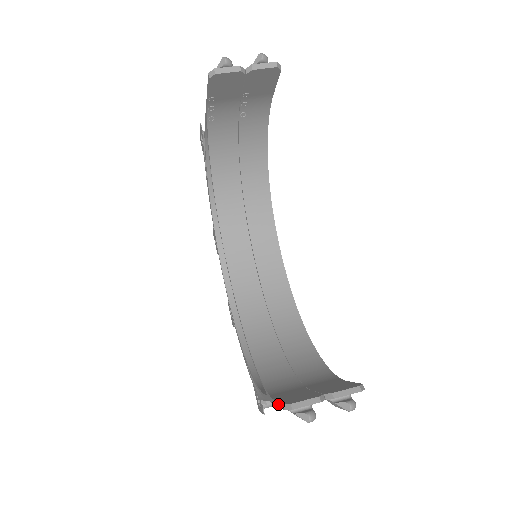
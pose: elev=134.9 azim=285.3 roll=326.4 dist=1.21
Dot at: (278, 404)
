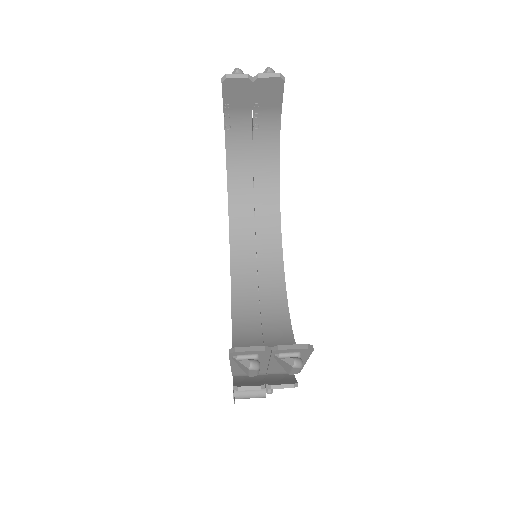
Dot at: occluded
